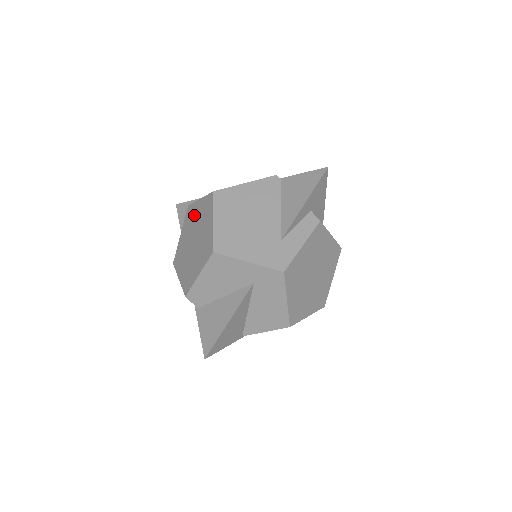
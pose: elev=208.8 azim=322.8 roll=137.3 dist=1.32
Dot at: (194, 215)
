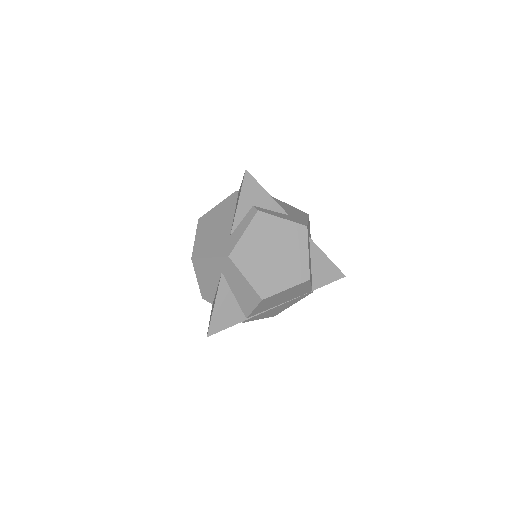
Dot at: occluded
